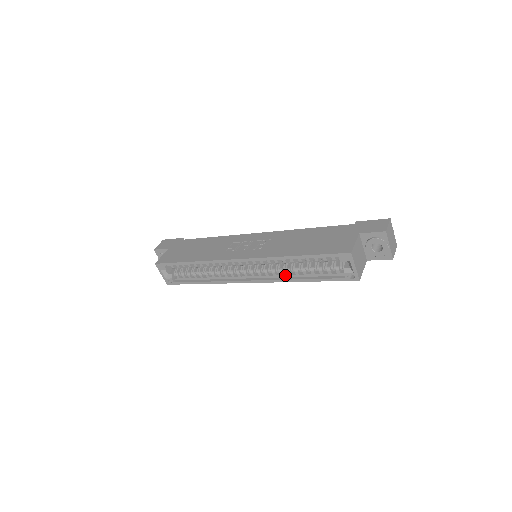
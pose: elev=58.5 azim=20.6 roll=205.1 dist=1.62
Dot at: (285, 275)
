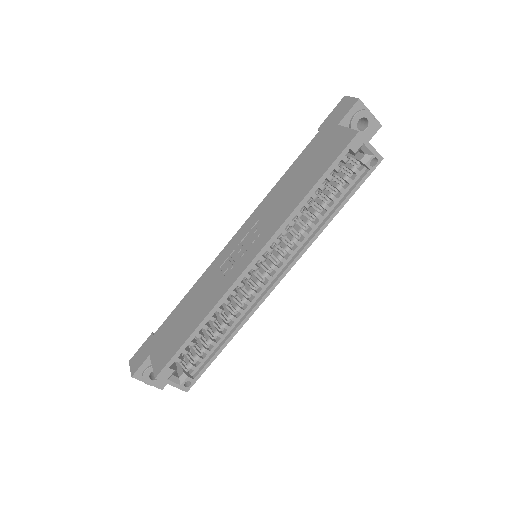
Dot at: (309, 232)
